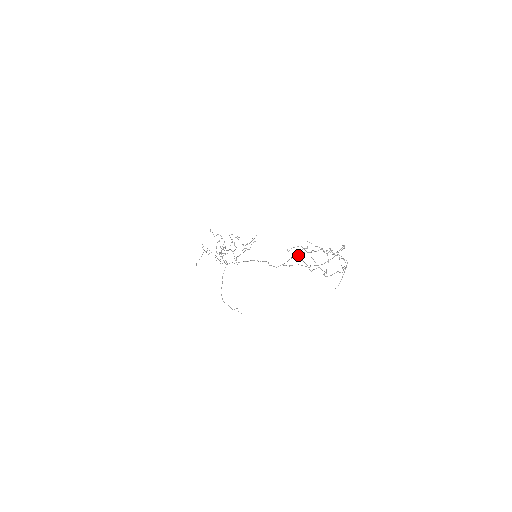
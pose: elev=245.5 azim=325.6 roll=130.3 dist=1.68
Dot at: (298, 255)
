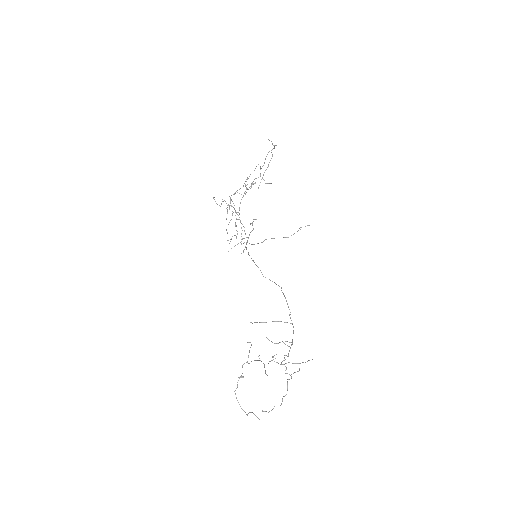
Dot at: occluded
